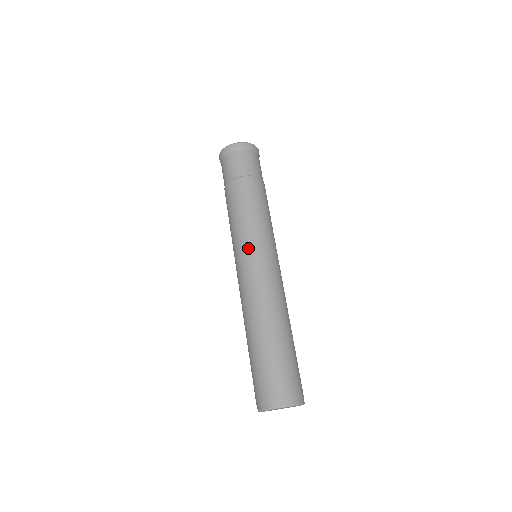
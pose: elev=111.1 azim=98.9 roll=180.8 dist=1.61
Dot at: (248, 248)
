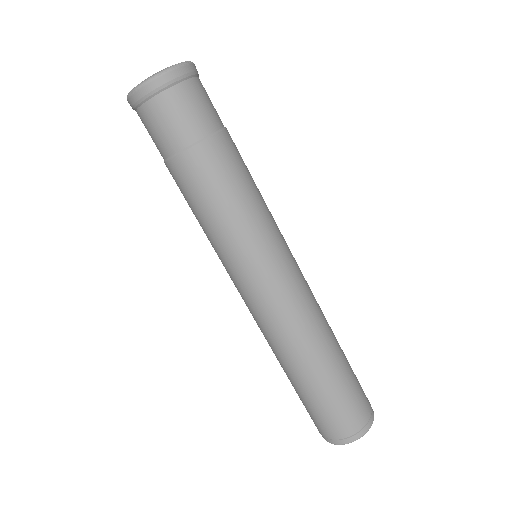
Dot at: (273, 253)
